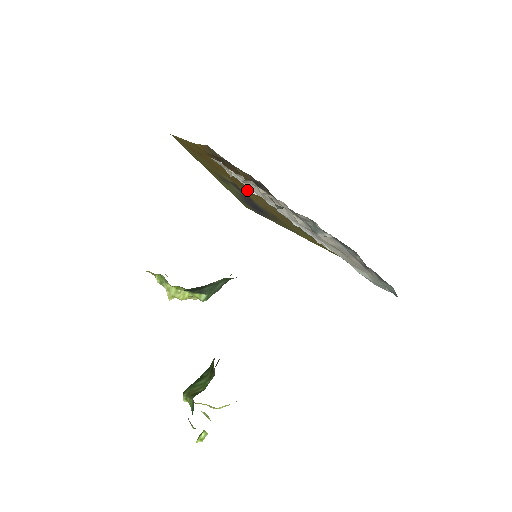
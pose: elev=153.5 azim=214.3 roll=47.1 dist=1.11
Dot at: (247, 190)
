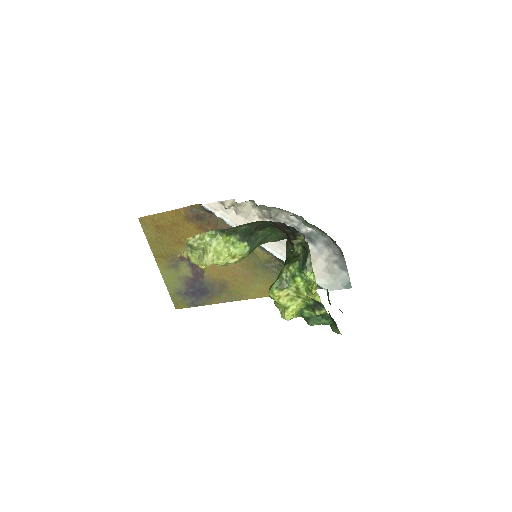
Dot at: occluded
